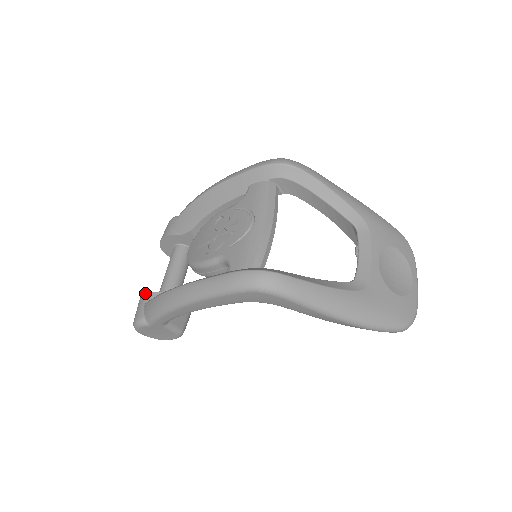
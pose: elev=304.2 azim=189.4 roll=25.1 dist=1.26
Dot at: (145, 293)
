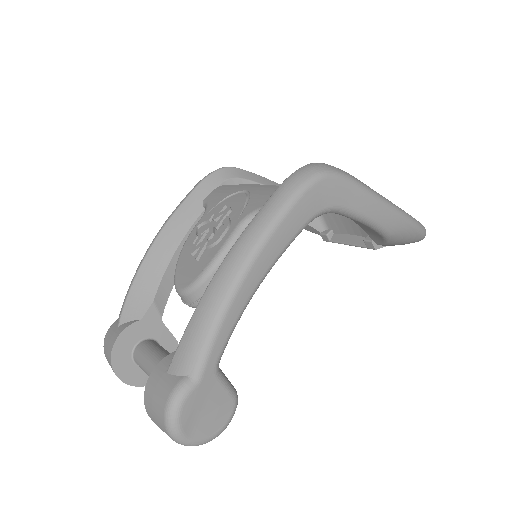
Dot at: (153, 369)
